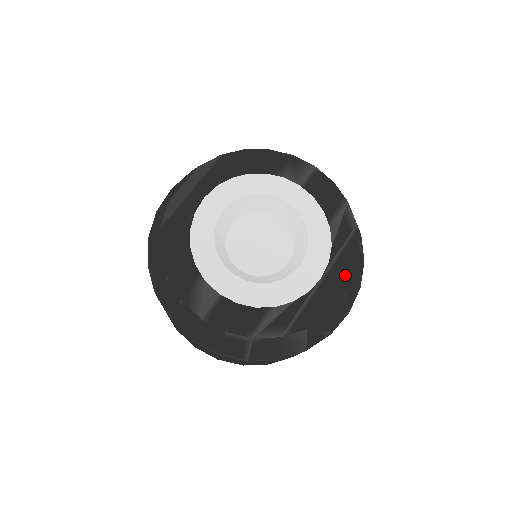
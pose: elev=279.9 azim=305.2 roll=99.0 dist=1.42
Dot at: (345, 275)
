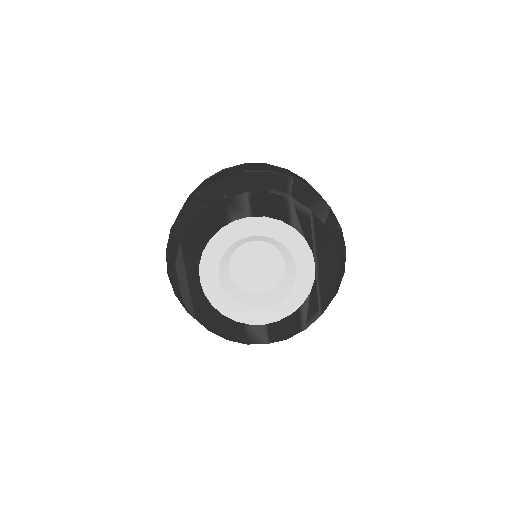
Dot at: (329, 250)
